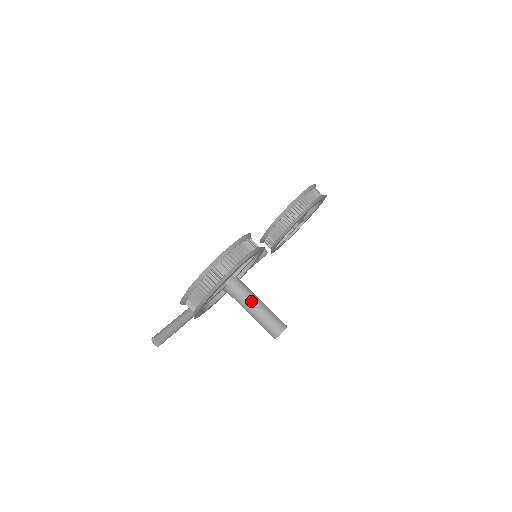
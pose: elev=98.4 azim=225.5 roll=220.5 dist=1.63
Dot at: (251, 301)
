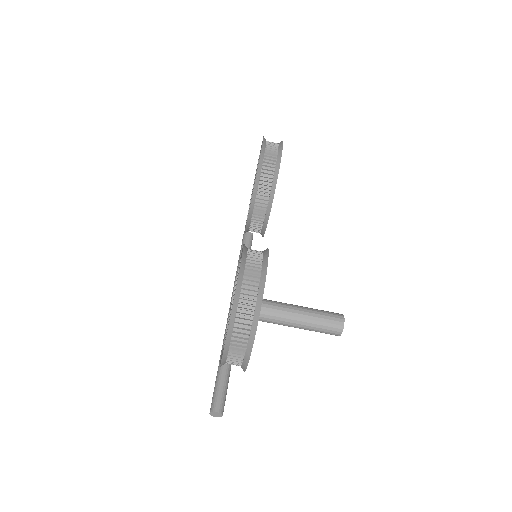
Dot at: (291, 315)
